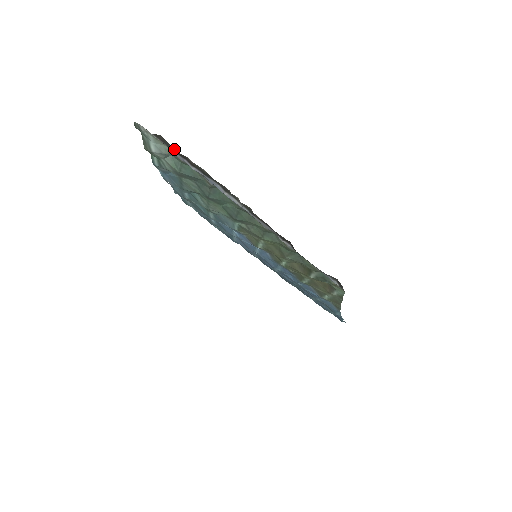
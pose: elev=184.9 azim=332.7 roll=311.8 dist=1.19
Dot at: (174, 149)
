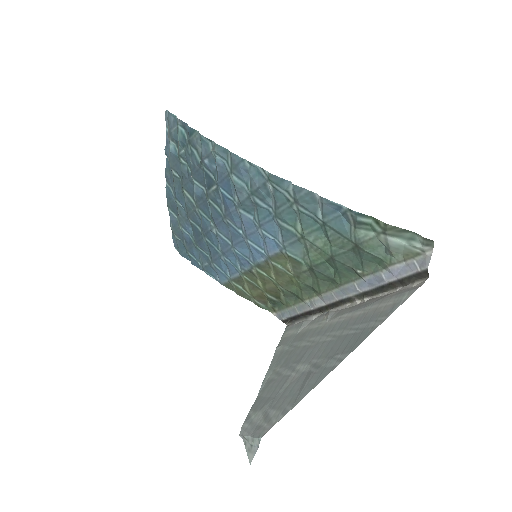
Dot at: (412, 281)
